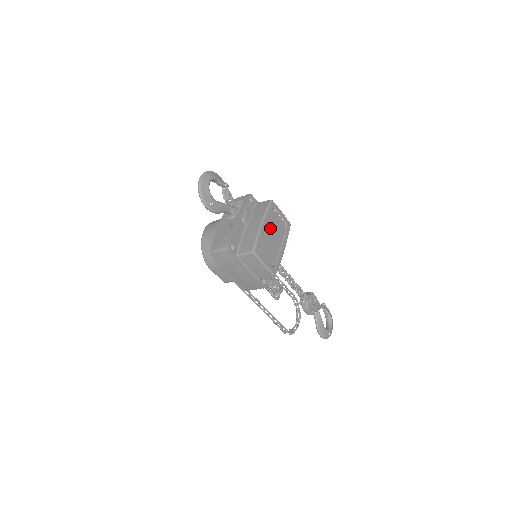
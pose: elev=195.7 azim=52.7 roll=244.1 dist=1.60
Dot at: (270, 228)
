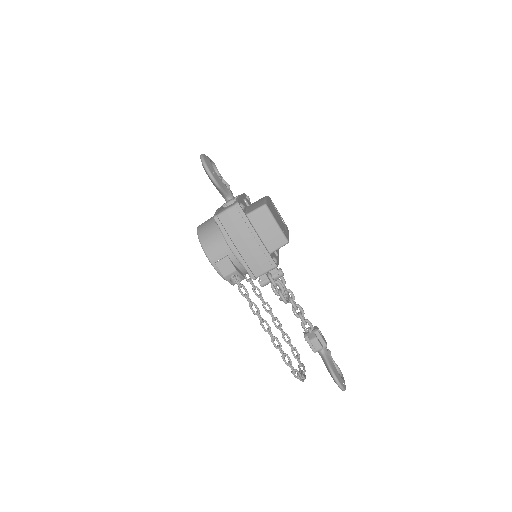
Dot at: (273, 209)
